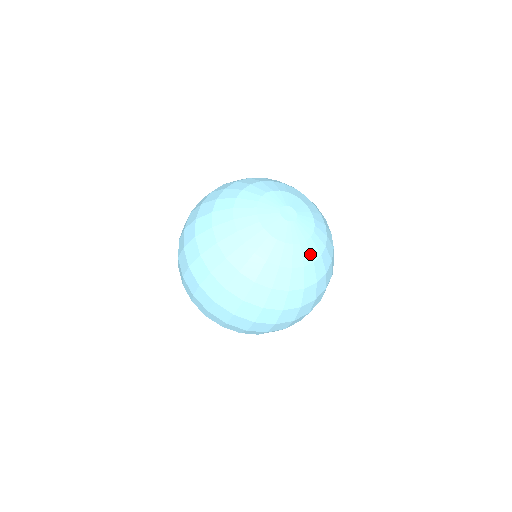
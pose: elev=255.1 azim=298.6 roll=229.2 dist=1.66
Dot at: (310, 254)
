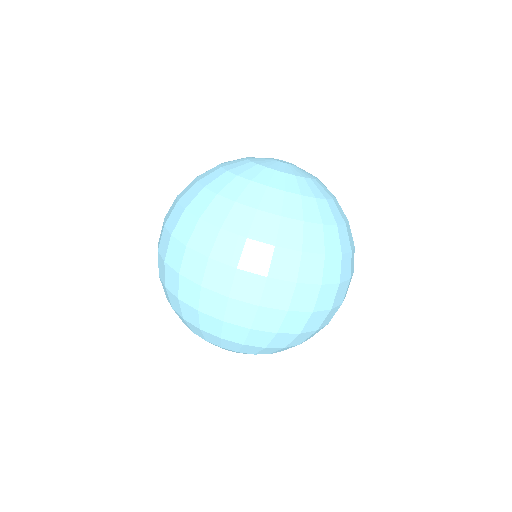
Dot at: (319, 191)
